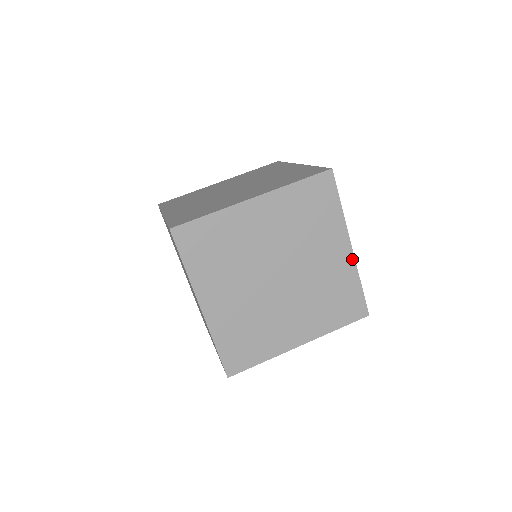
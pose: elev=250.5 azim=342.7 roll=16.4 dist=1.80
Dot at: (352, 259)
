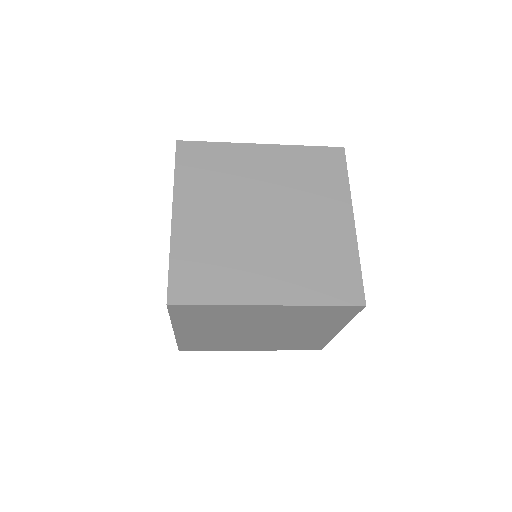
Dot at: (333, 335)
